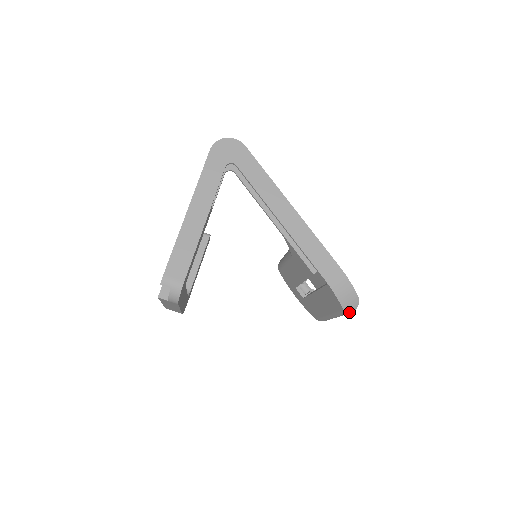
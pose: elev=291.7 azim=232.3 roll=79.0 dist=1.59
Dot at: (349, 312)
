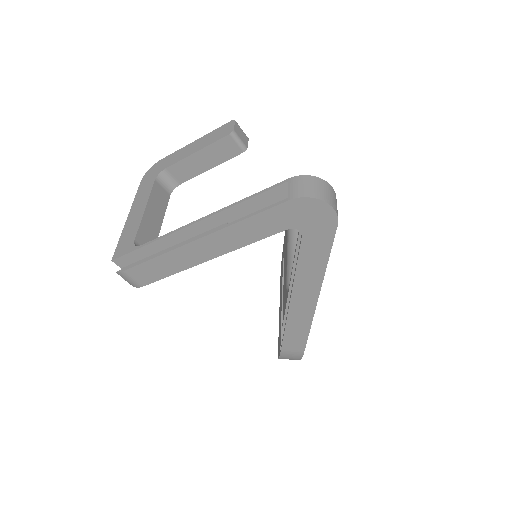
Dot at: occluded
